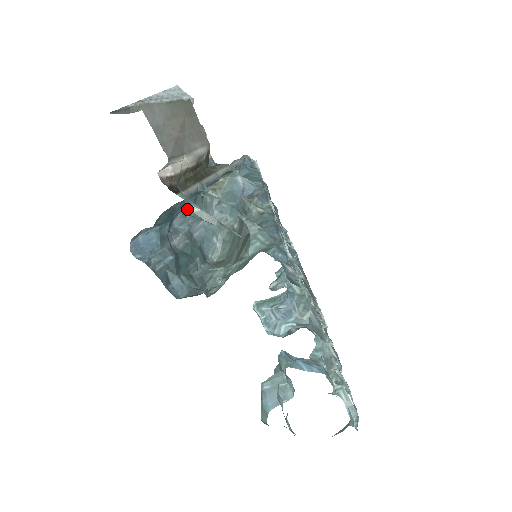
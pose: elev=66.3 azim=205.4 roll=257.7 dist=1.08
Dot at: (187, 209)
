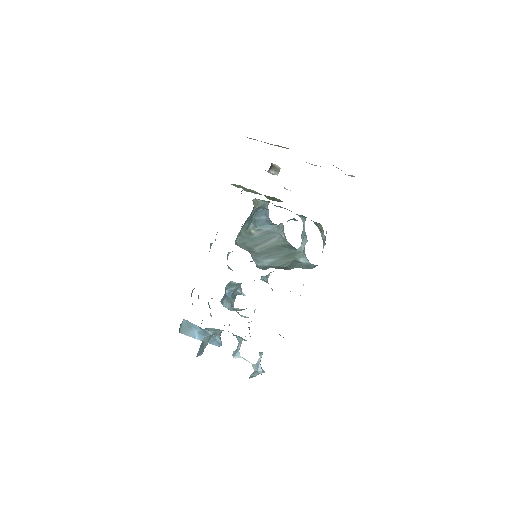
Dot at: (263, 209)
